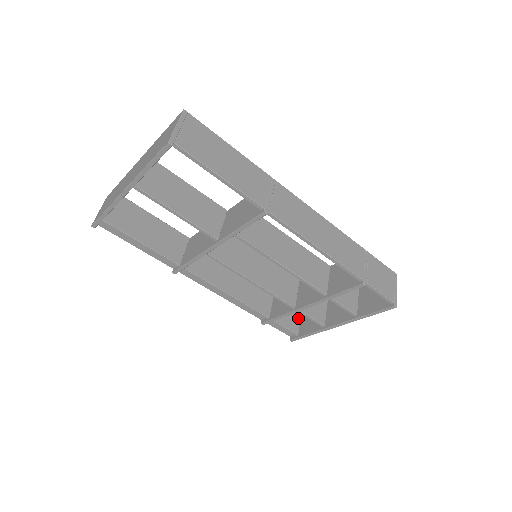
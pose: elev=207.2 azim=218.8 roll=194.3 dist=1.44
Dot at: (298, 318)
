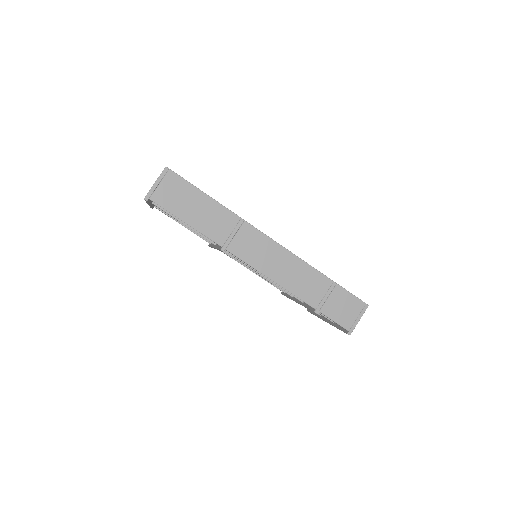
Dot at: occluded
